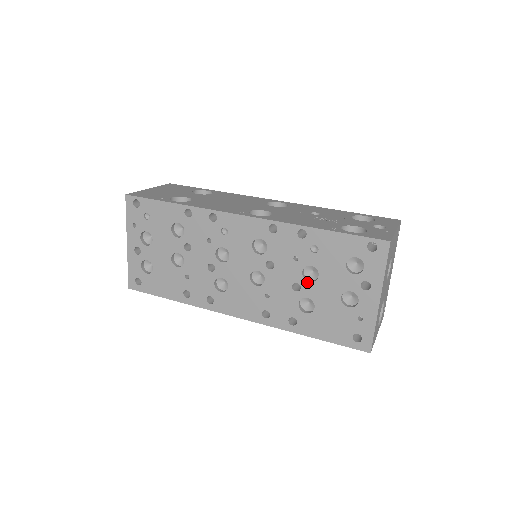
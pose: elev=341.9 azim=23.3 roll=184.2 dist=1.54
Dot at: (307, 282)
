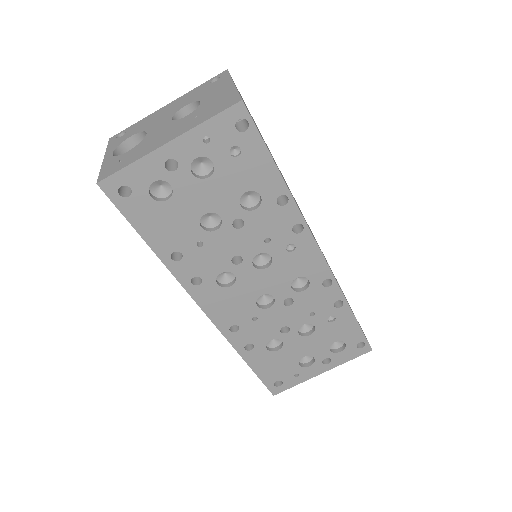
Dot at: (297, 333)
